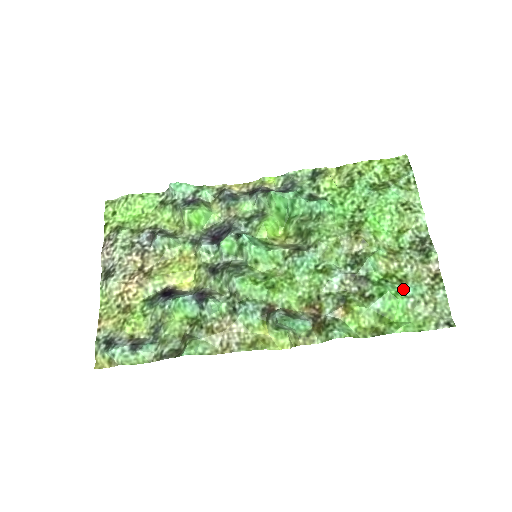
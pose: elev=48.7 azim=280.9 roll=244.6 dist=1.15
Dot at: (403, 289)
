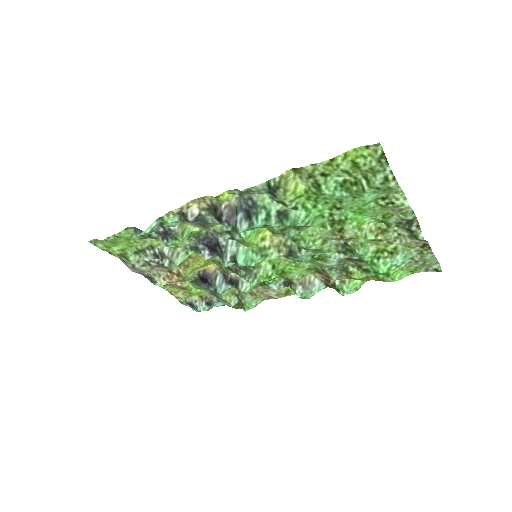
Dot at: (394, 262)
